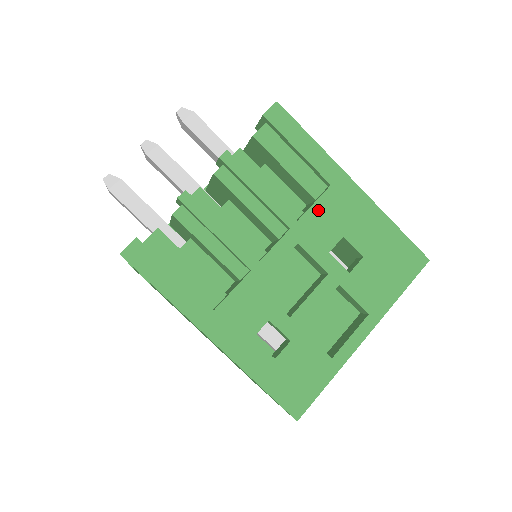
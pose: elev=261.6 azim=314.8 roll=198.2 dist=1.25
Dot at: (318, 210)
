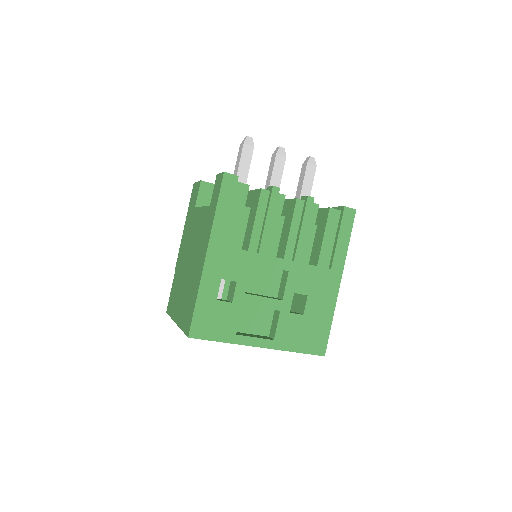
Dot at: (313, 271)
